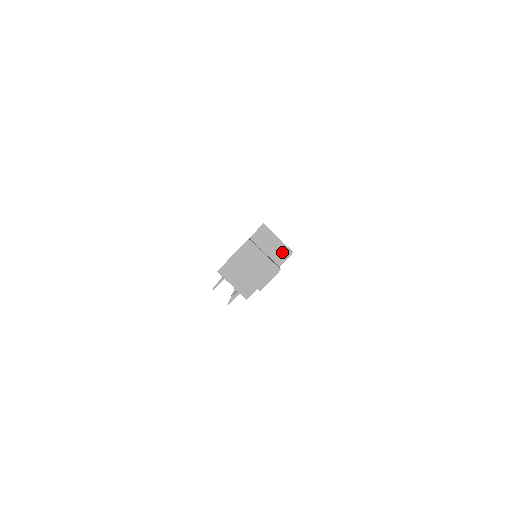
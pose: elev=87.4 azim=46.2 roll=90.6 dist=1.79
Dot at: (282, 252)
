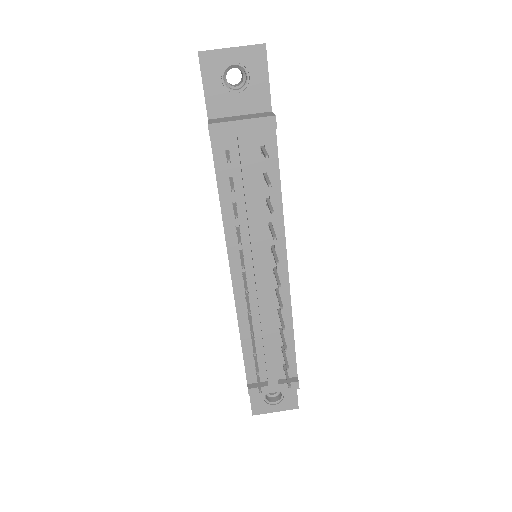
Dot at: occluded
